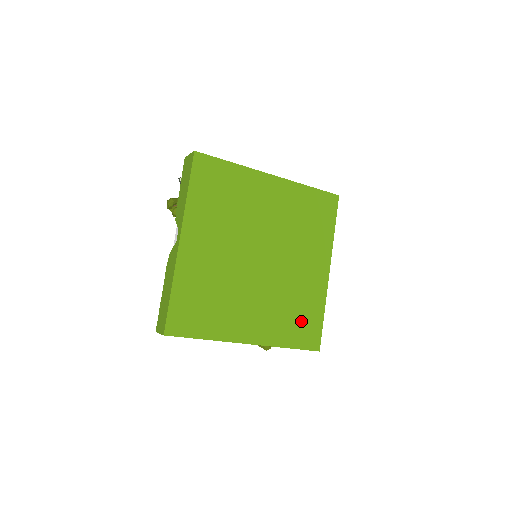
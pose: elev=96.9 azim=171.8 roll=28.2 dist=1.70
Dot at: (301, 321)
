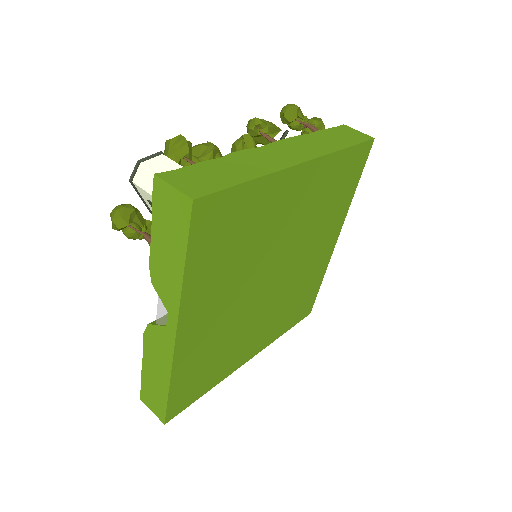
Dot at: (300, 303)
